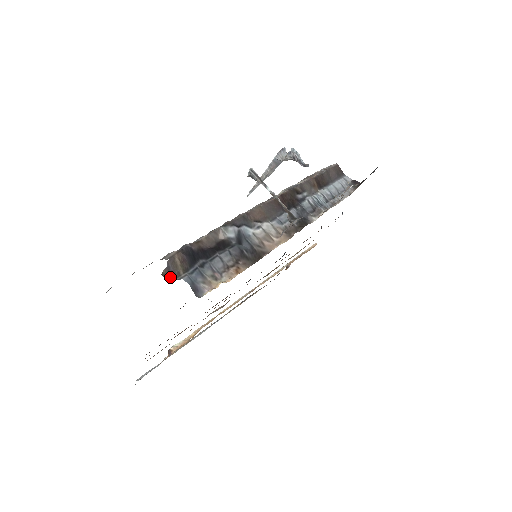
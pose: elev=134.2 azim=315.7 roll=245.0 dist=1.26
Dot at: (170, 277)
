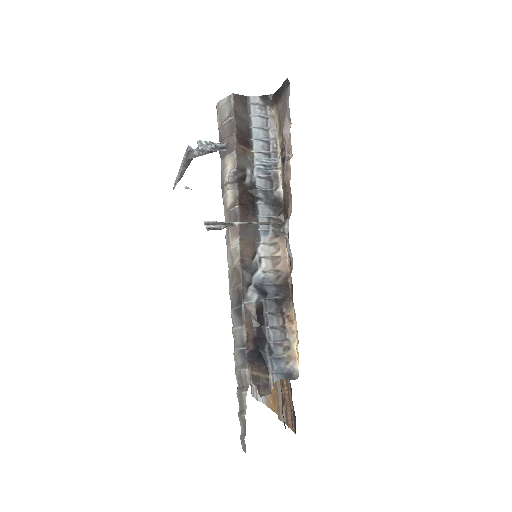
Dot at: (266, 390)
